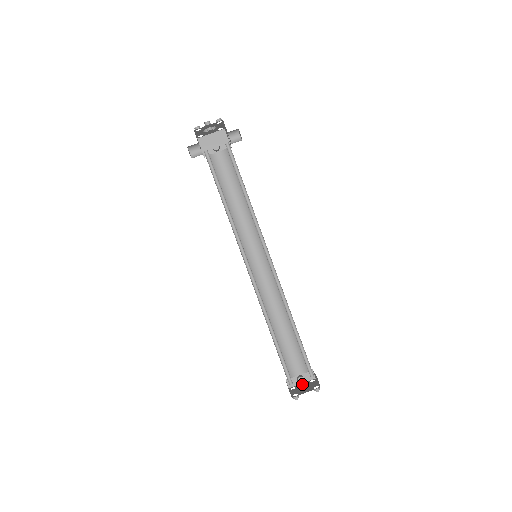
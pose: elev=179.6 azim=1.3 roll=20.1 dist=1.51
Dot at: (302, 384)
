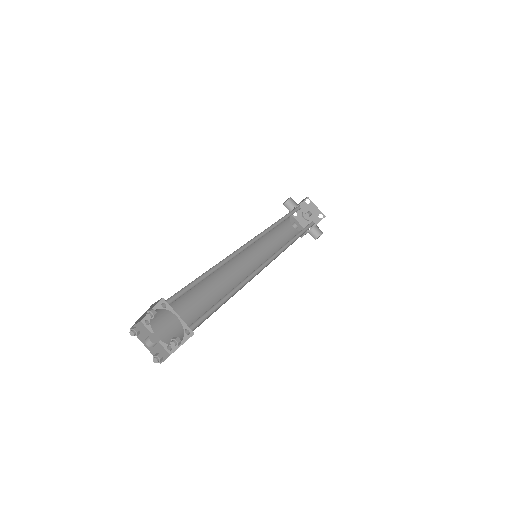
Dot at: (148, 343)
